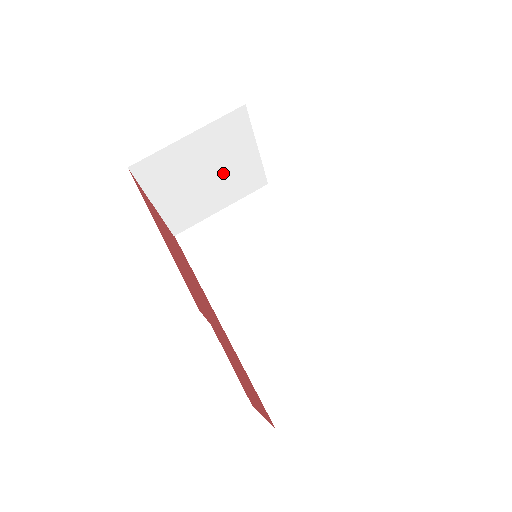
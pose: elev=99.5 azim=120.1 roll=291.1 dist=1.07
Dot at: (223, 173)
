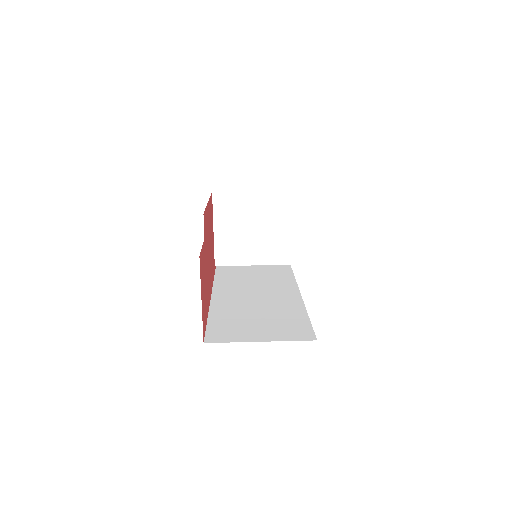
Dot at: (265, 234)
